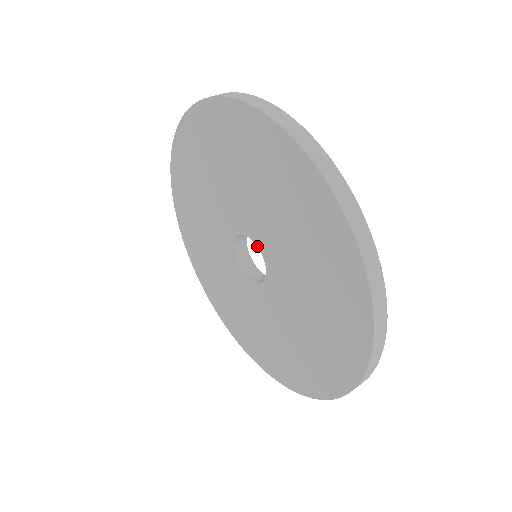
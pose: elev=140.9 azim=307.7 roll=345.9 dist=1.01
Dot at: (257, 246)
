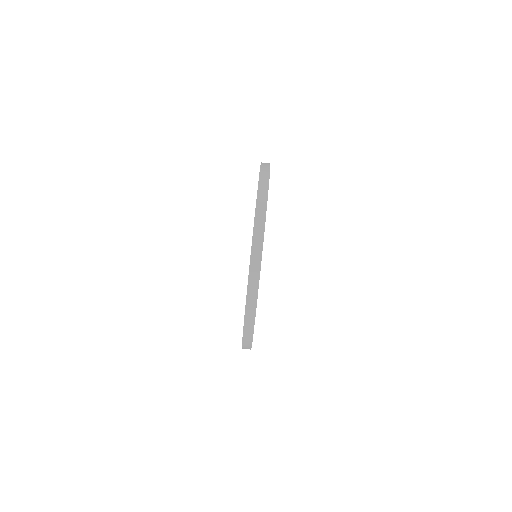
Dot at: occluded
